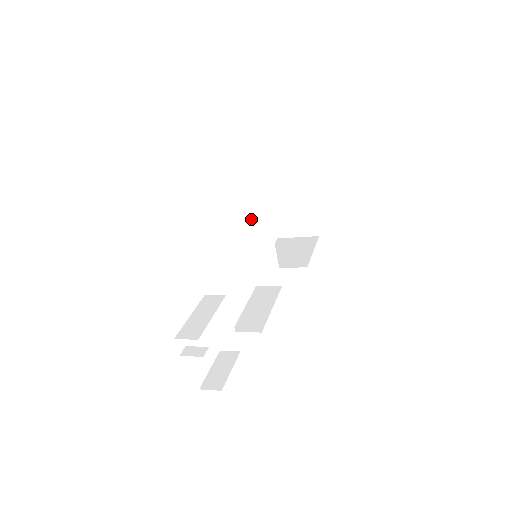
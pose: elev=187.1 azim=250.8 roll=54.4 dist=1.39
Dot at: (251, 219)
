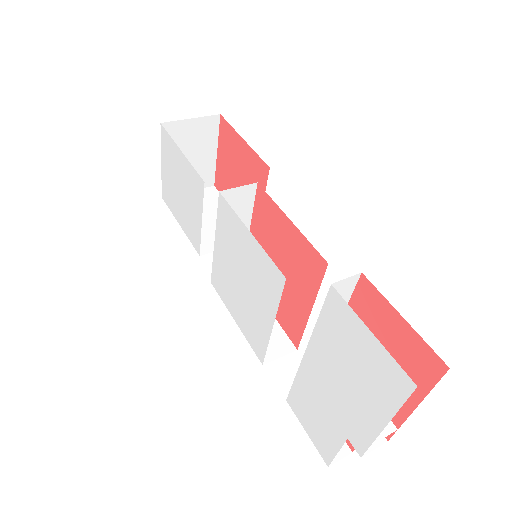
Dot at: (230, 204)
